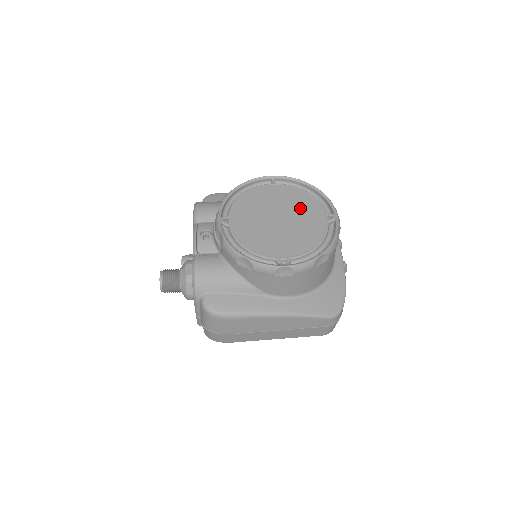
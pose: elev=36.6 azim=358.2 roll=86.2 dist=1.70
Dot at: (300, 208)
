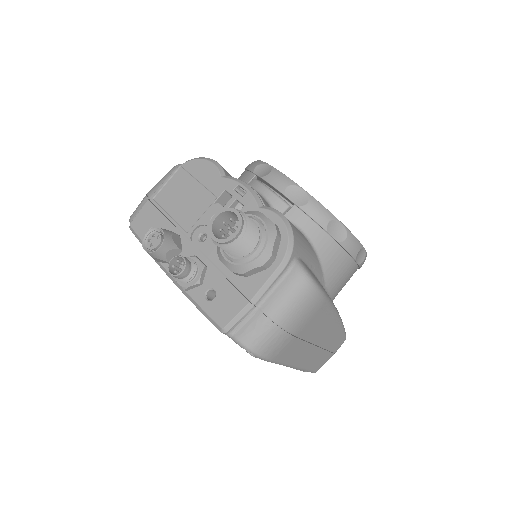
Dot at: occluded
